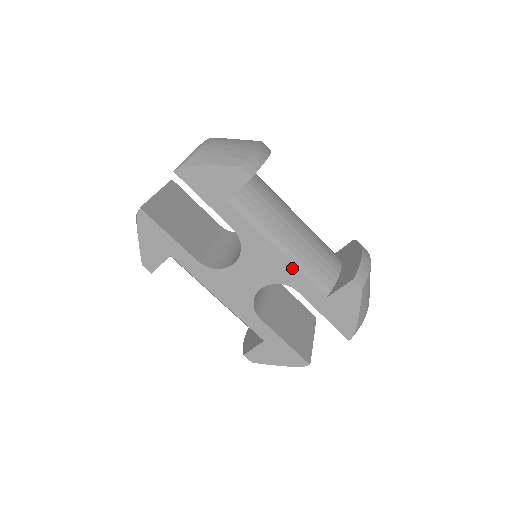
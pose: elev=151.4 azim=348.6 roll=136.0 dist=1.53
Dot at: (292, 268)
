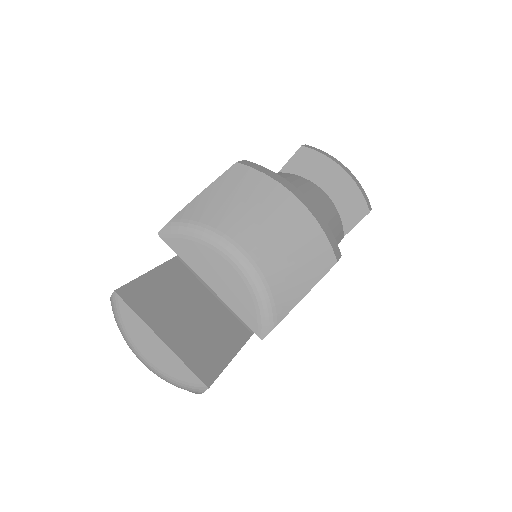
Dot at: occluded
